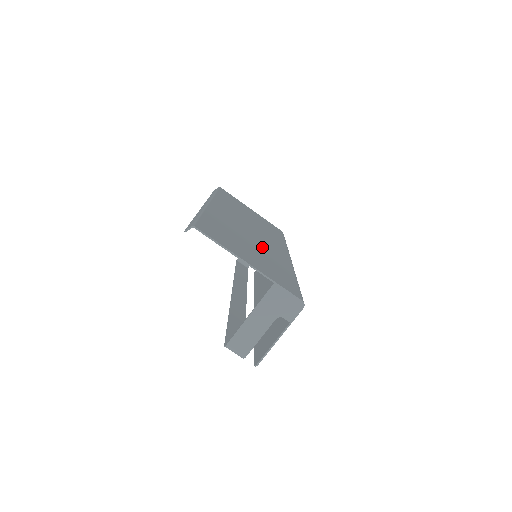
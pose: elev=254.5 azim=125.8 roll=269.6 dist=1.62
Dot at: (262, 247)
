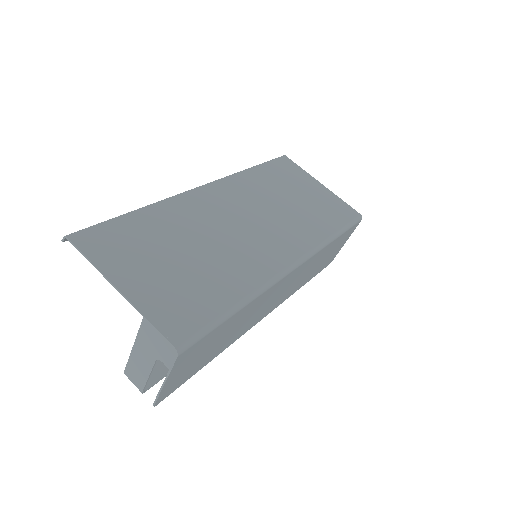
Dot at: (223, 253)
